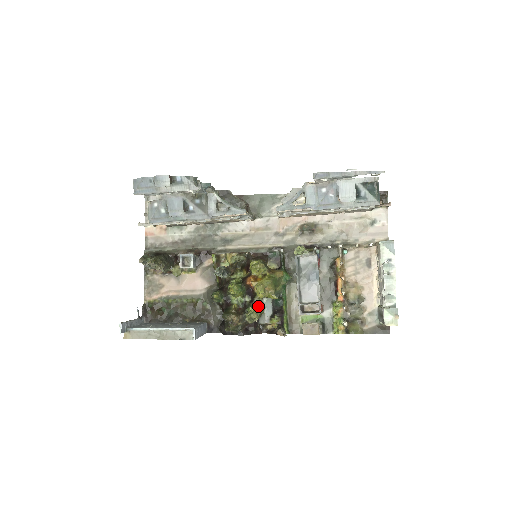
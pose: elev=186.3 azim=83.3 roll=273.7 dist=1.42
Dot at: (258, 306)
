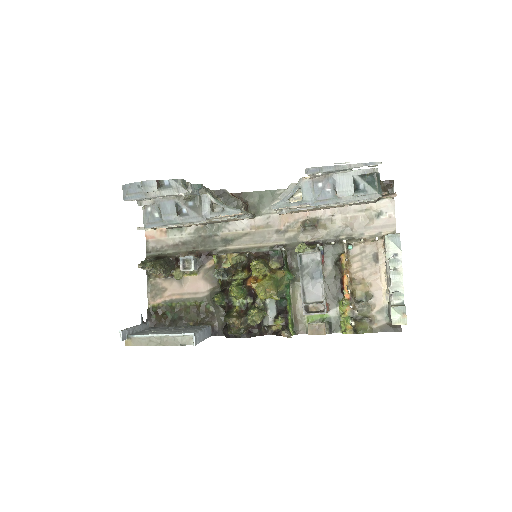
Dot at: (260, 308)
